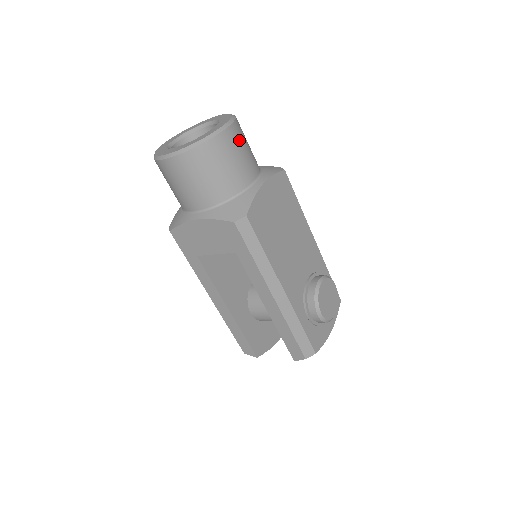
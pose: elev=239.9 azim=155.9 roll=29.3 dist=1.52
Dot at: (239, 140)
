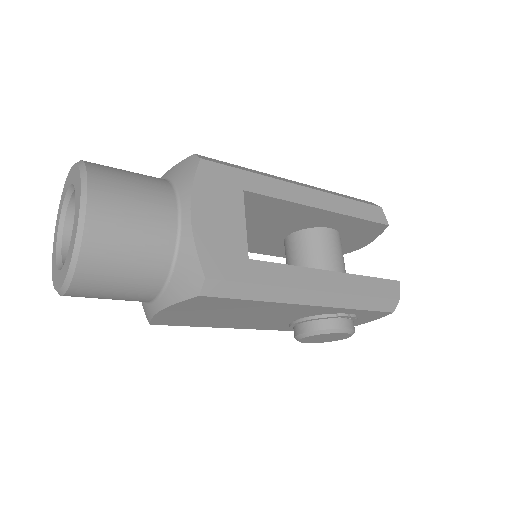
Dot at: (94, 293)
